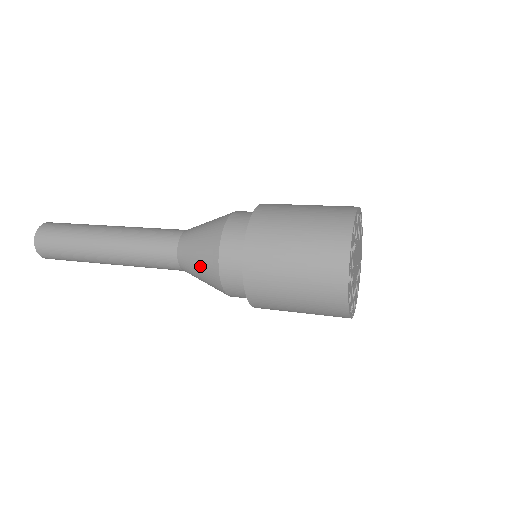
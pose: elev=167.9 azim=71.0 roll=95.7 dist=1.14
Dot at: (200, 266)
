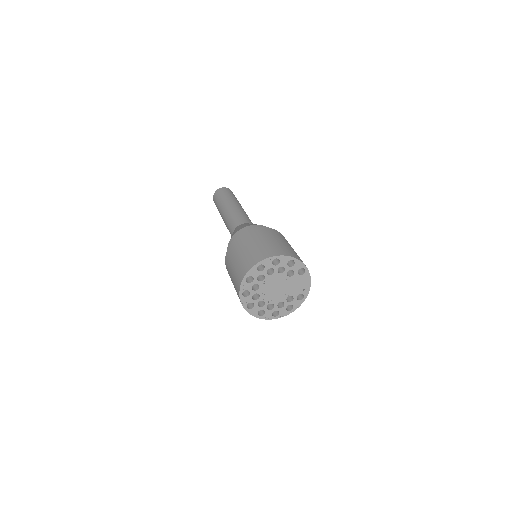
Dot at: occluded
